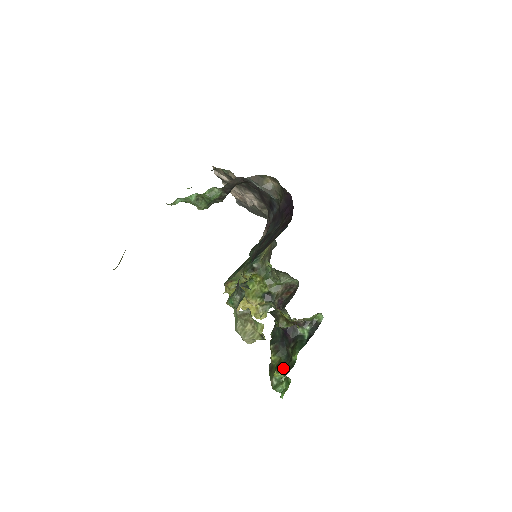
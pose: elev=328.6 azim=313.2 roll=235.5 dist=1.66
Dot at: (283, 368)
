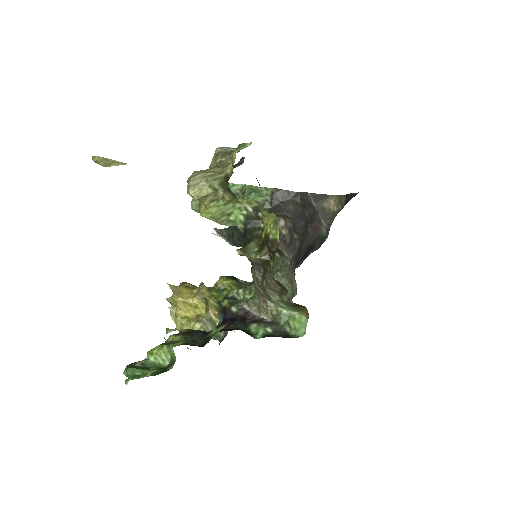
Dot at: occluded
